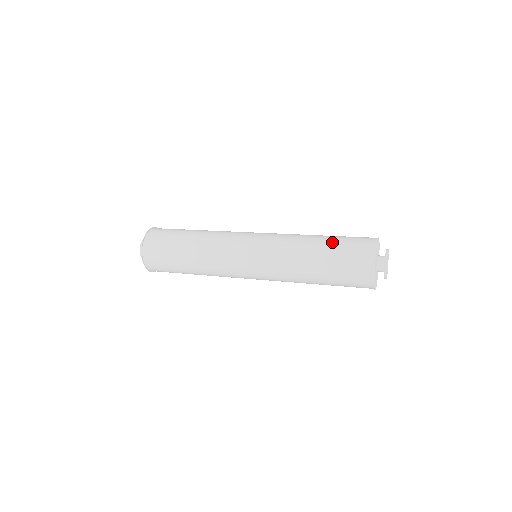
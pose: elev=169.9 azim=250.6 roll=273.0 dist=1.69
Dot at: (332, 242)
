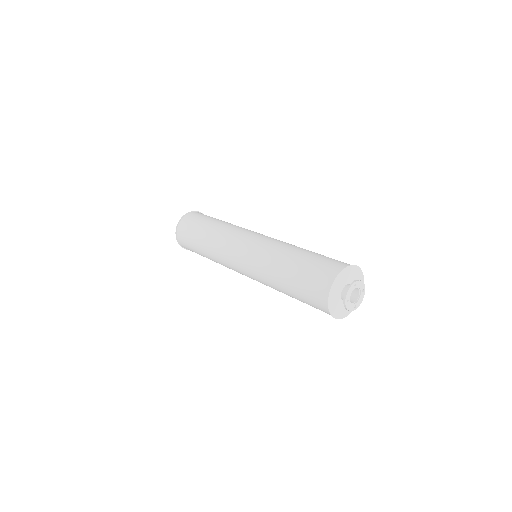
Dot at: (313, 254)
